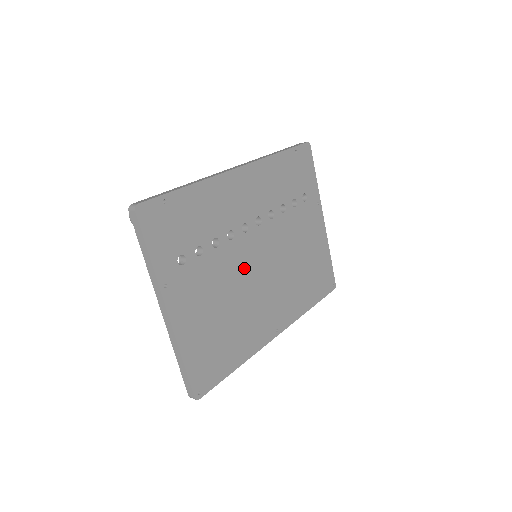
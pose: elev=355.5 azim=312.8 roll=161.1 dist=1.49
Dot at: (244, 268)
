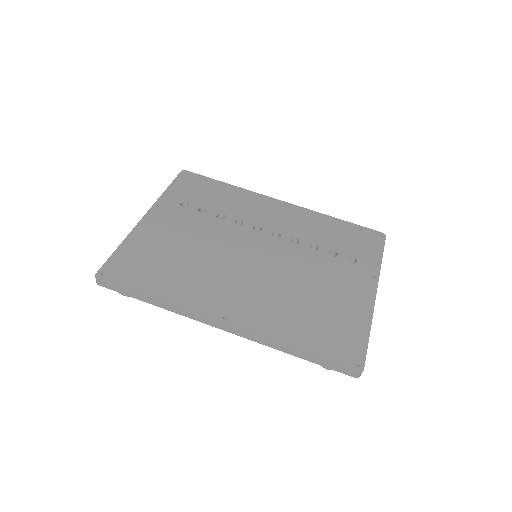
Dot at: (233, 247)
